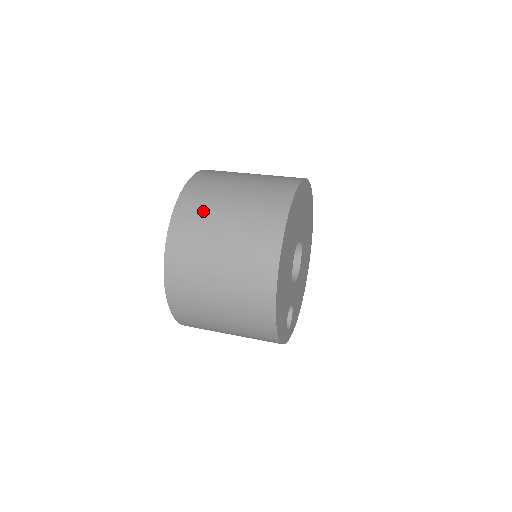
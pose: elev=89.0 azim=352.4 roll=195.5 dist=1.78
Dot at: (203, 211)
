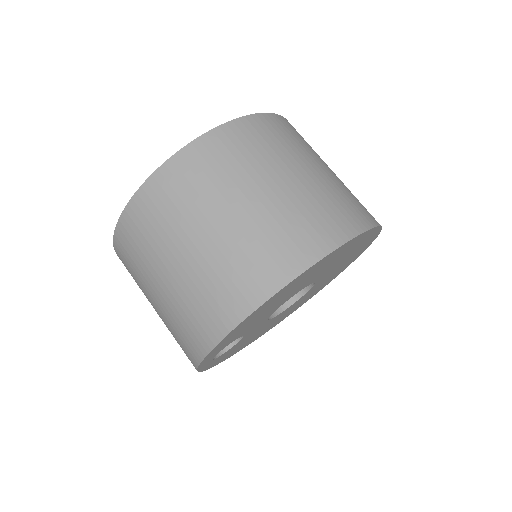
Dot at: (282, 144)
